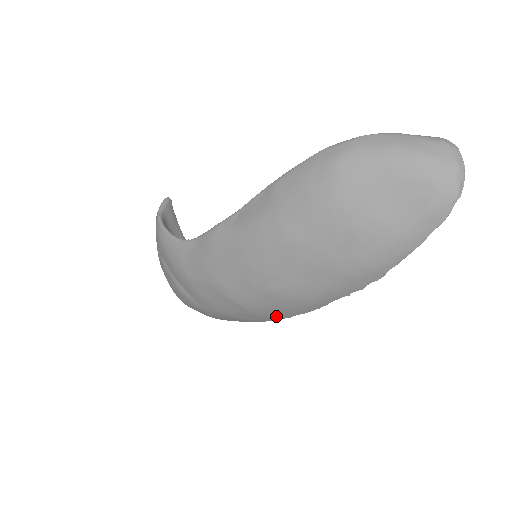
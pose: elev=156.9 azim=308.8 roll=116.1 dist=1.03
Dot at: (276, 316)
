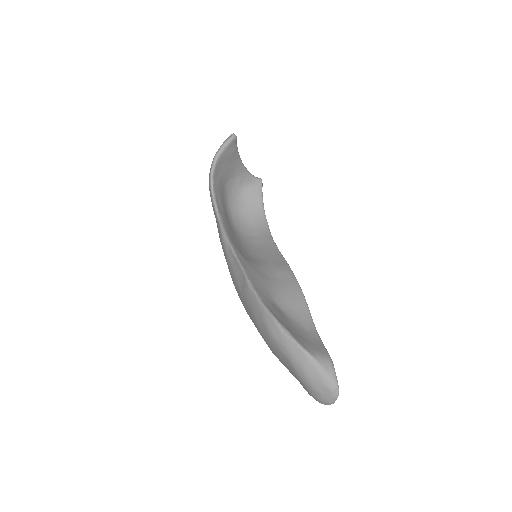
Dot at: occluded
